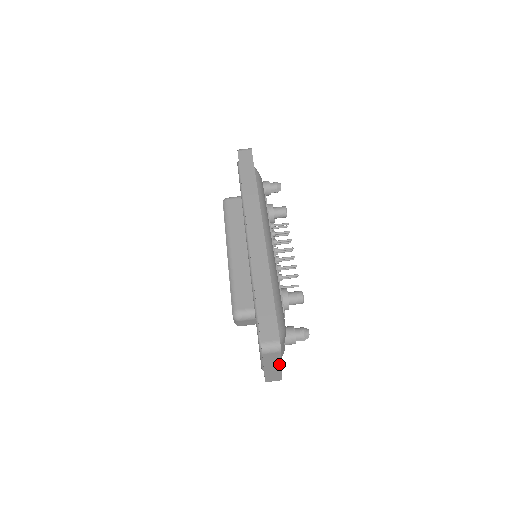
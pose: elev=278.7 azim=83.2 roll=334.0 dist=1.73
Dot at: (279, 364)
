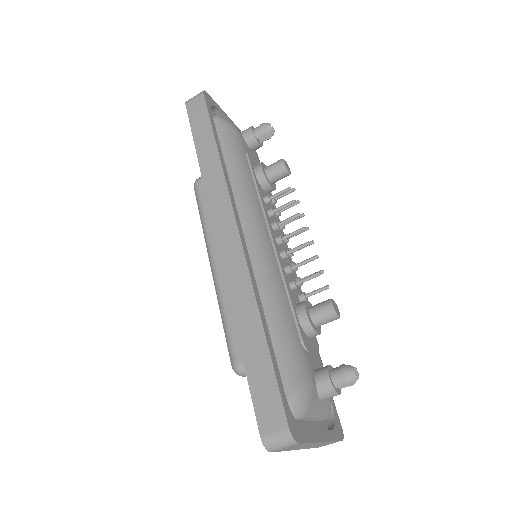
Dot at: (315, 443)
